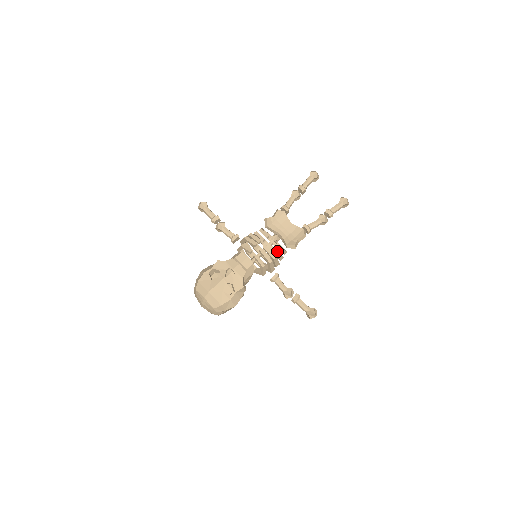
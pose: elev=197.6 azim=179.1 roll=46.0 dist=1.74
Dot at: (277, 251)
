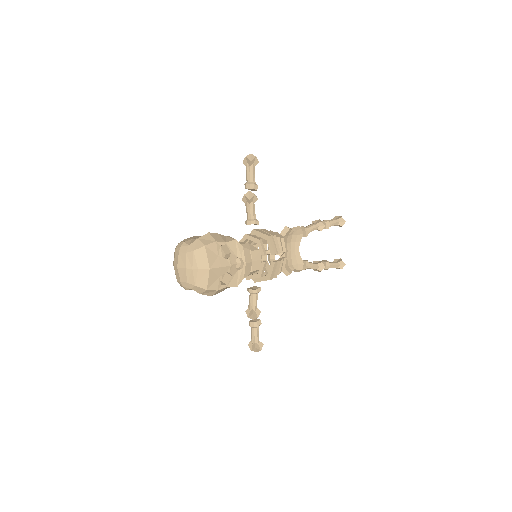
Dot at: occluded
